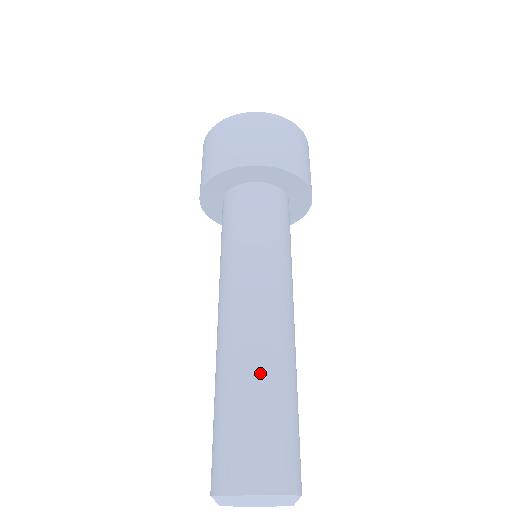
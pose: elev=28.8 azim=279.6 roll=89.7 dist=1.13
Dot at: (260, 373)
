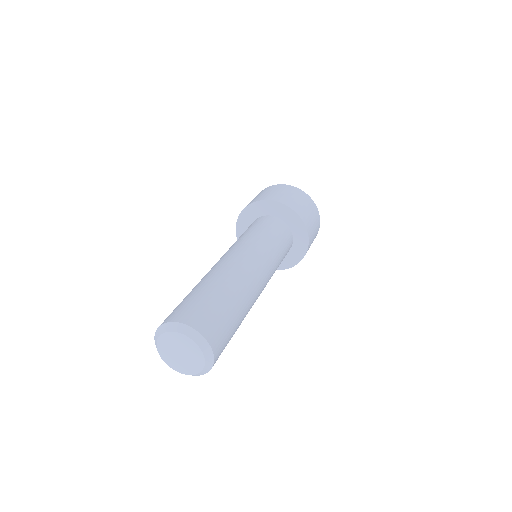
Dot at: (200, 282)
